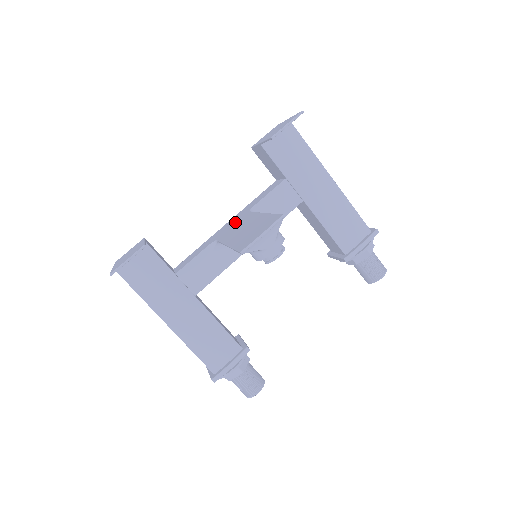
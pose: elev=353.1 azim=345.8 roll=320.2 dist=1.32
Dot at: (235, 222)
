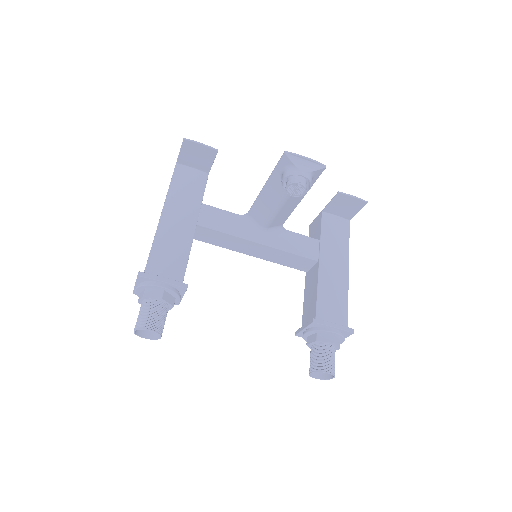
Dot at: occluded
